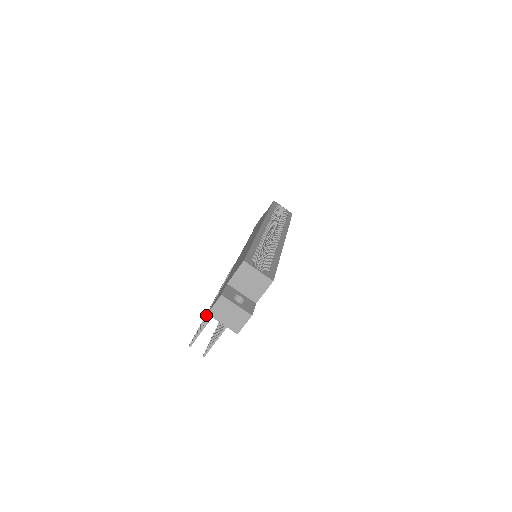
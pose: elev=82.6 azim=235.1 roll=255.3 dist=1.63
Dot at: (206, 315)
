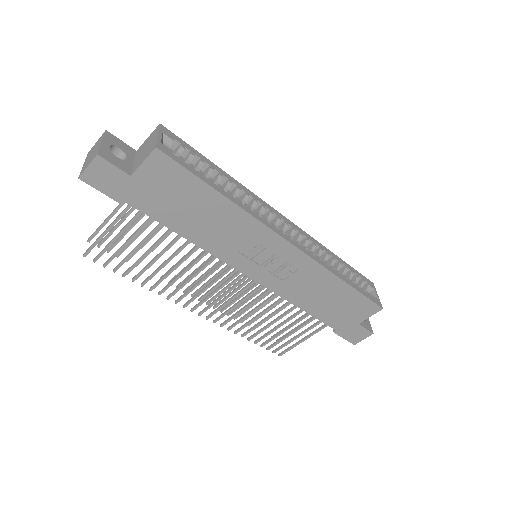
Dot at: occluded
